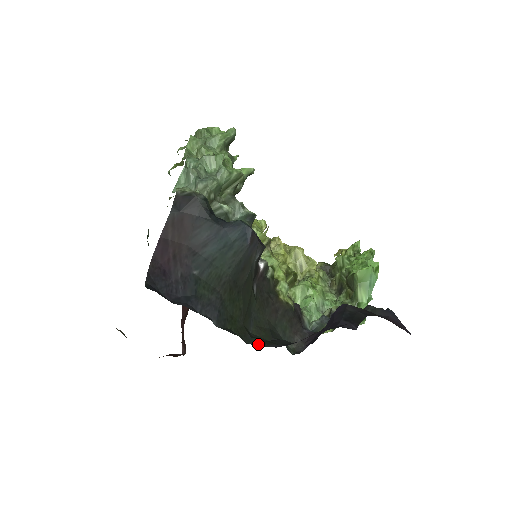
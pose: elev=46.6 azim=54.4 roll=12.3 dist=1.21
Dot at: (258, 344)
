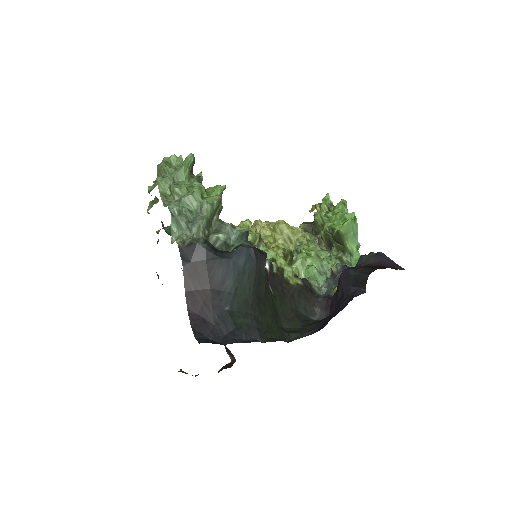
Dot at: (296, 338)
